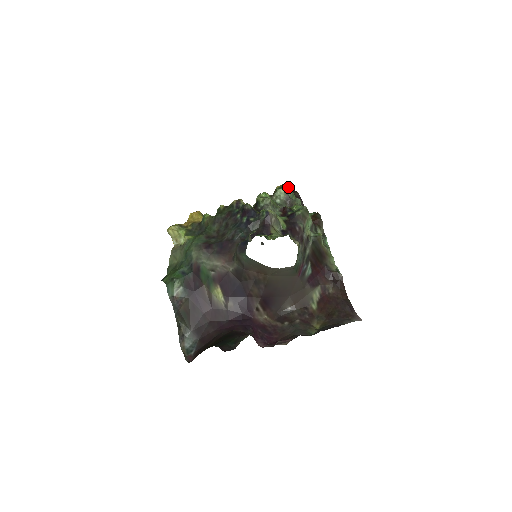
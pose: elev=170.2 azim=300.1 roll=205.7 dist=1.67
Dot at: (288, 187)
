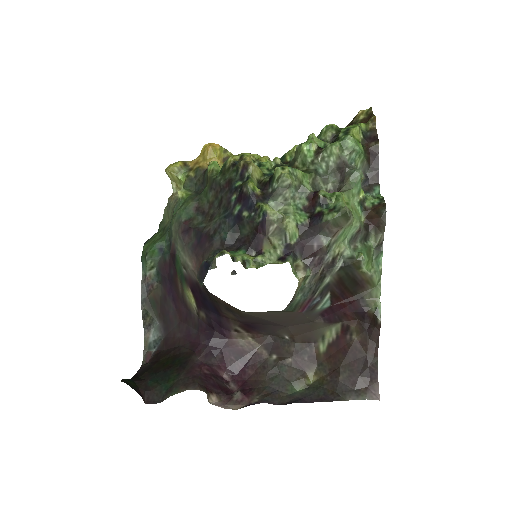
Dot at: (352, 140)
